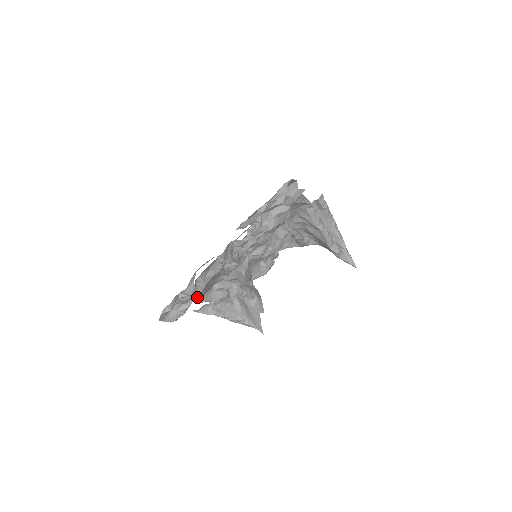
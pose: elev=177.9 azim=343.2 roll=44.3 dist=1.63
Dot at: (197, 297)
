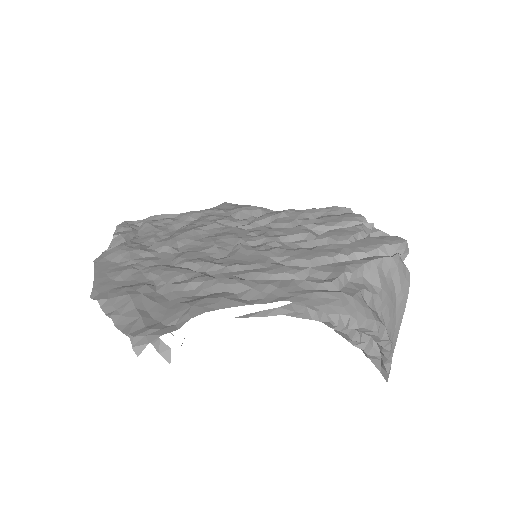
Dot at: (188, 222)
